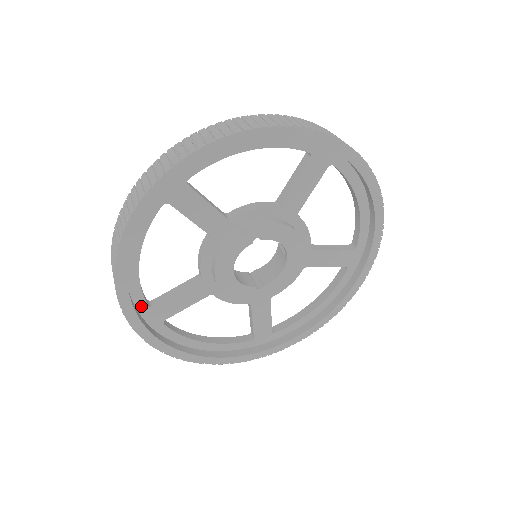
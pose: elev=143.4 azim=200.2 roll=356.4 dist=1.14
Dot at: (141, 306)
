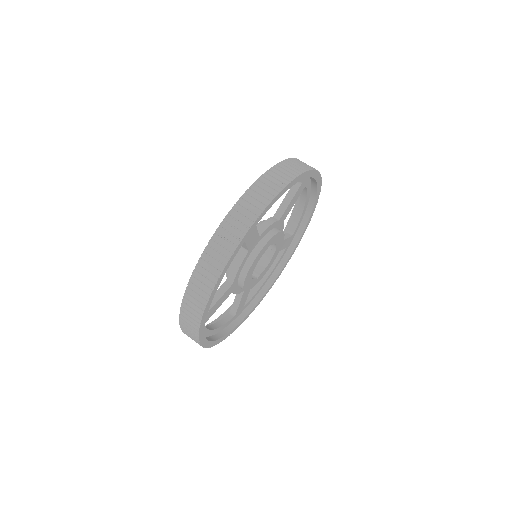
Dot at: occluded
